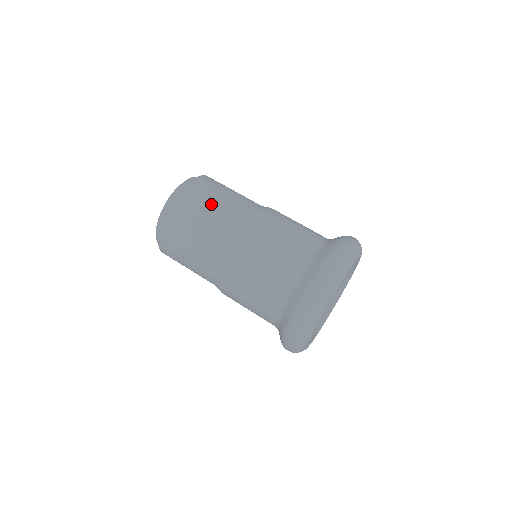
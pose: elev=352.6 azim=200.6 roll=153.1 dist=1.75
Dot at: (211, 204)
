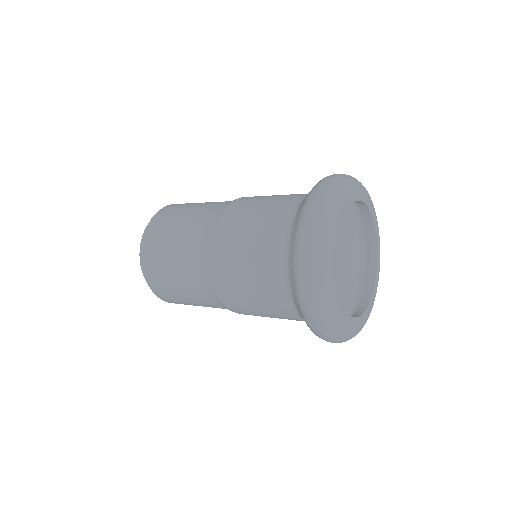
Dot at: (196, 204)
